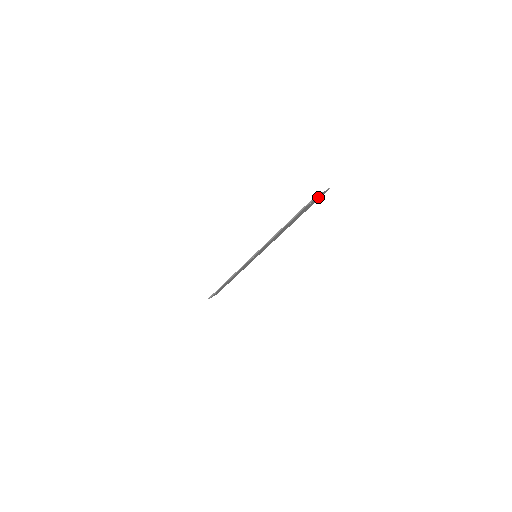
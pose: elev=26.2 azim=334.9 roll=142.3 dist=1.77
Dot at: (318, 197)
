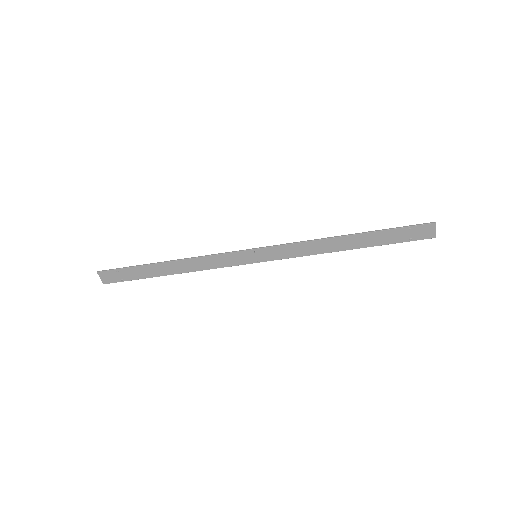
Dot at: (421, 233)
